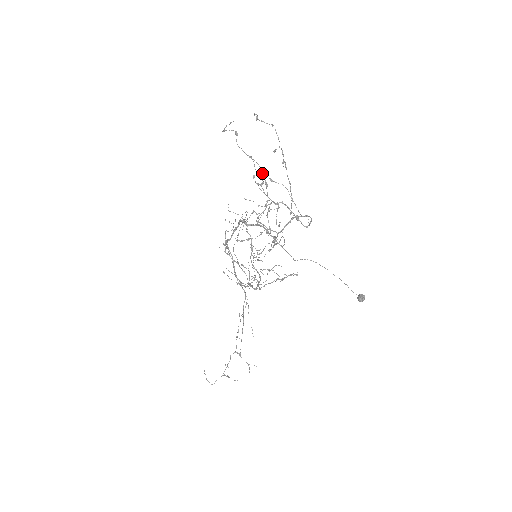
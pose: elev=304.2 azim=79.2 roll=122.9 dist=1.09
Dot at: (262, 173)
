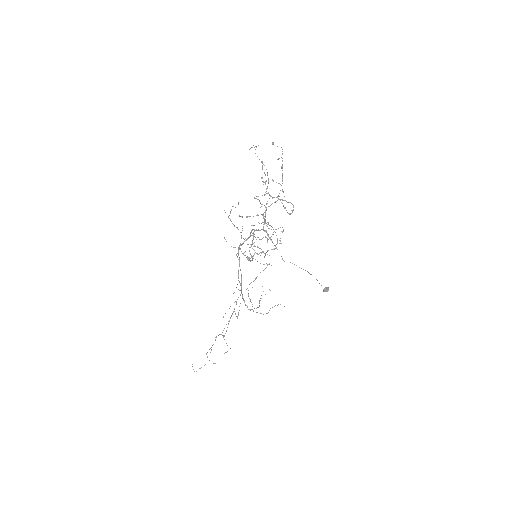
Dot at: (267, 174)
